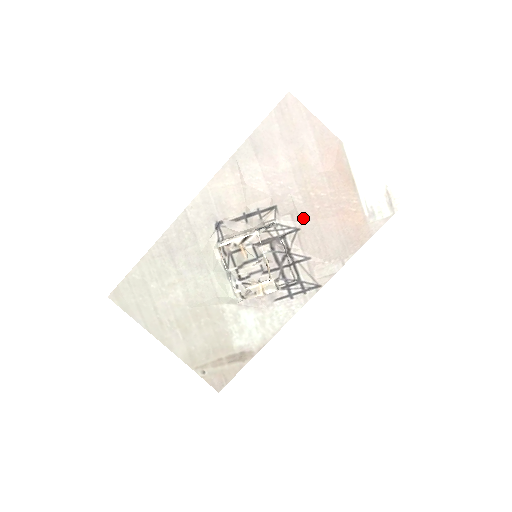
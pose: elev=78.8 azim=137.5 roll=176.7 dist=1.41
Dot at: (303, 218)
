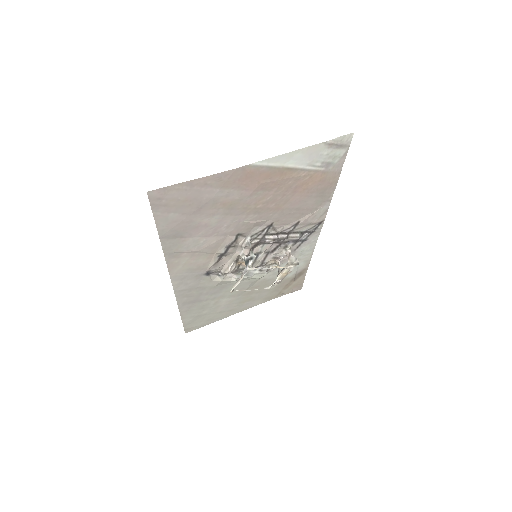
Dot at: (268, 218)
